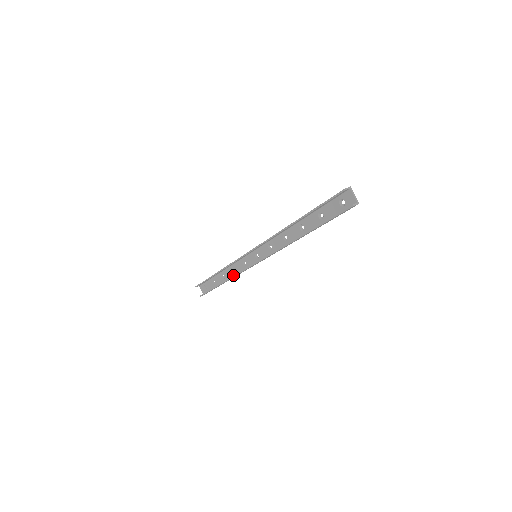
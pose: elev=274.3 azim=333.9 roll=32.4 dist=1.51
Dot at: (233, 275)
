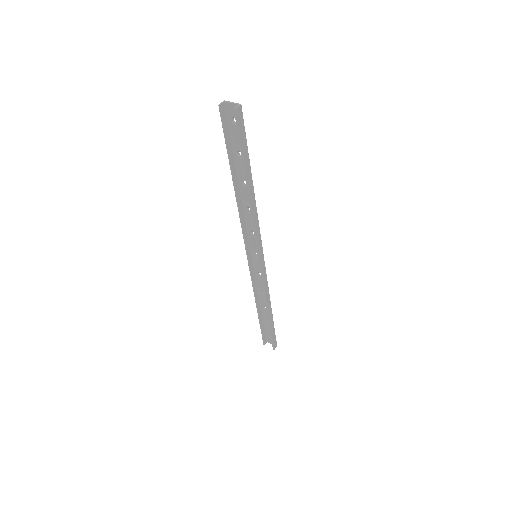
Dot at: (267, 297)
